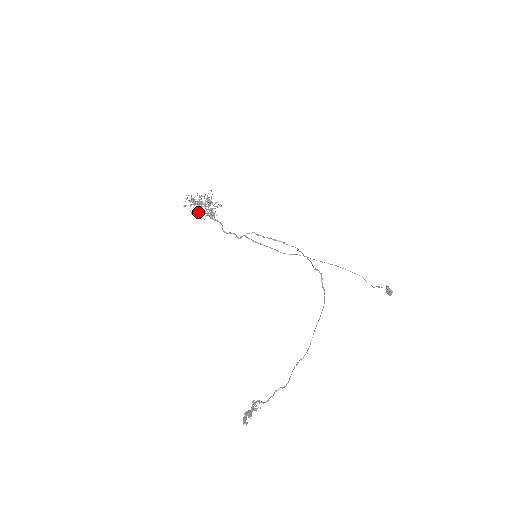
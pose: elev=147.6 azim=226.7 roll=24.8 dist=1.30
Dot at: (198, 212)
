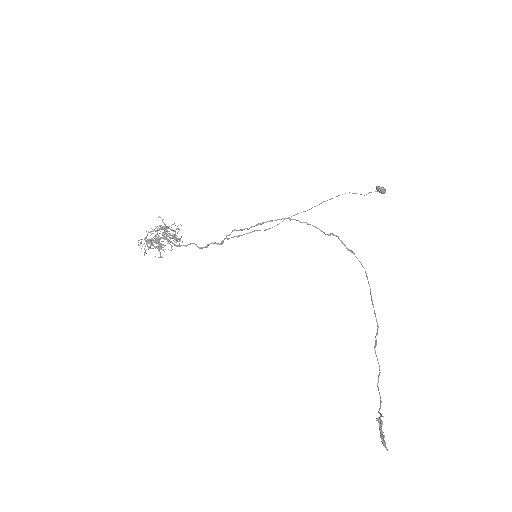
Dot at: (163, 250)
